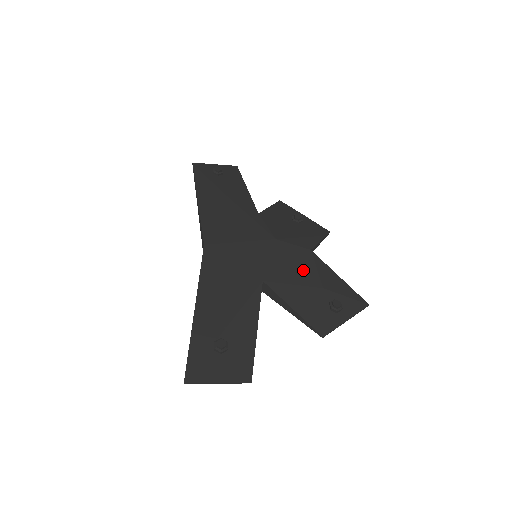
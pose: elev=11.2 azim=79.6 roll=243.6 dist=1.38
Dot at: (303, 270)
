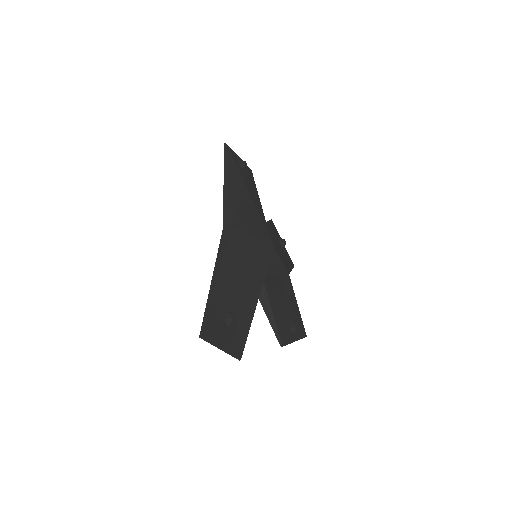
Dot at: (284, 287)
